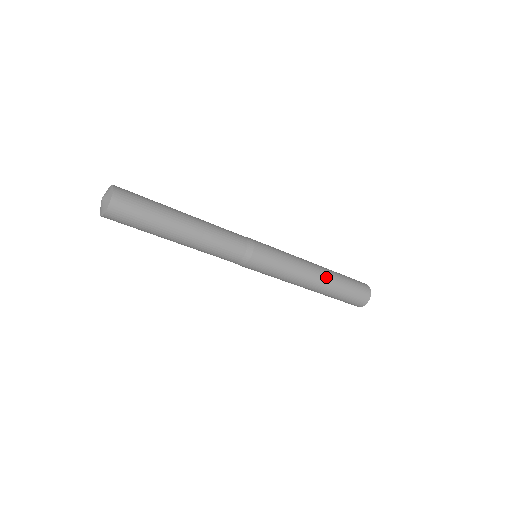
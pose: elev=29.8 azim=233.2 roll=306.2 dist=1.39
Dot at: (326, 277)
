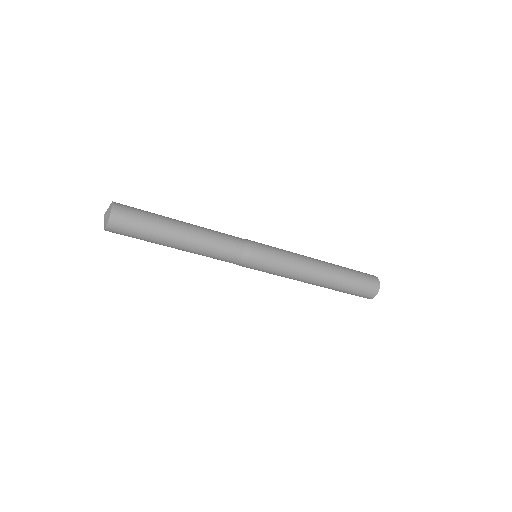
Dot at: (329, 267)
